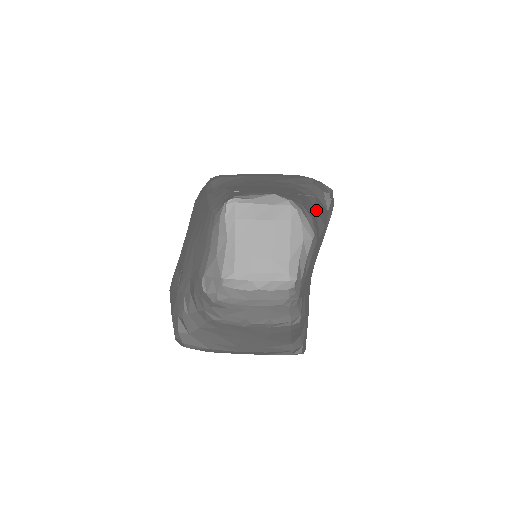
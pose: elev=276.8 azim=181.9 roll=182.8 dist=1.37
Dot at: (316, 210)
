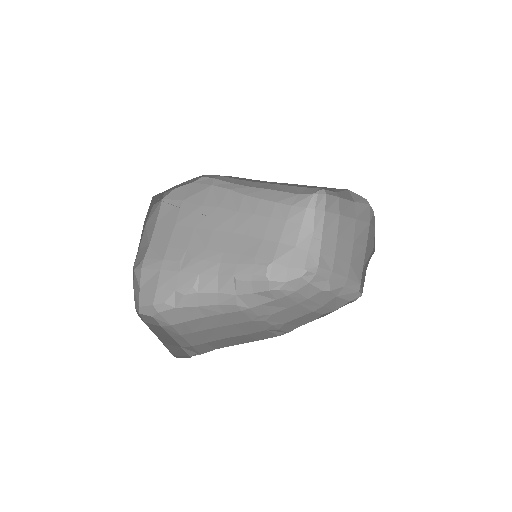
Dot at: occluded
